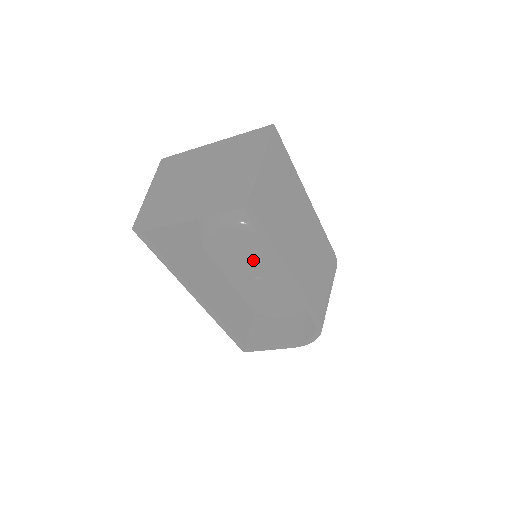
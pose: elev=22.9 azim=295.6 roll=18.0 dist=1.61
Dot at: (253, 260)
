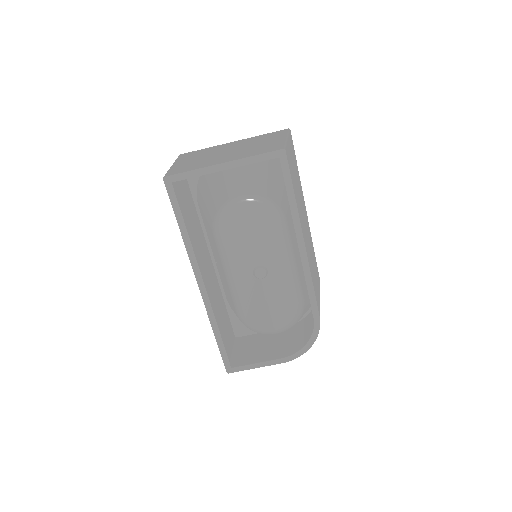
Dot at: (262, 243)
